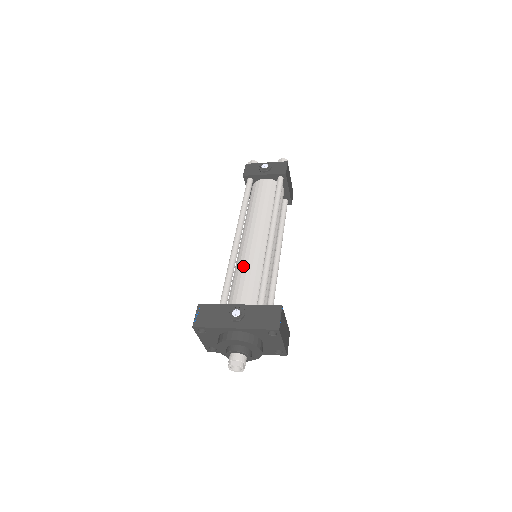
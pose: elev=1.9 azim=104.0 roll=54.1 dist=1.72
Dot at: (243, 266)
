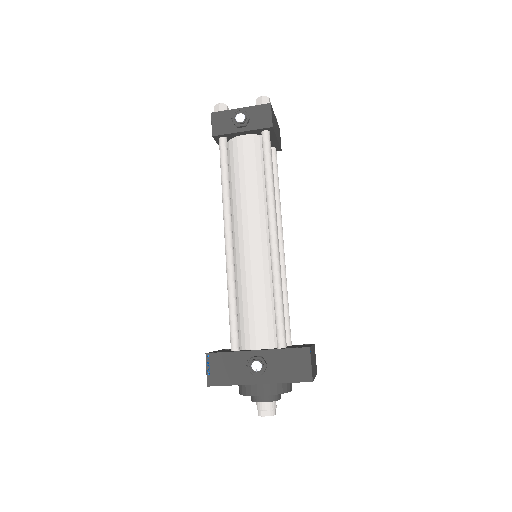
Dot at: (247, 287)
